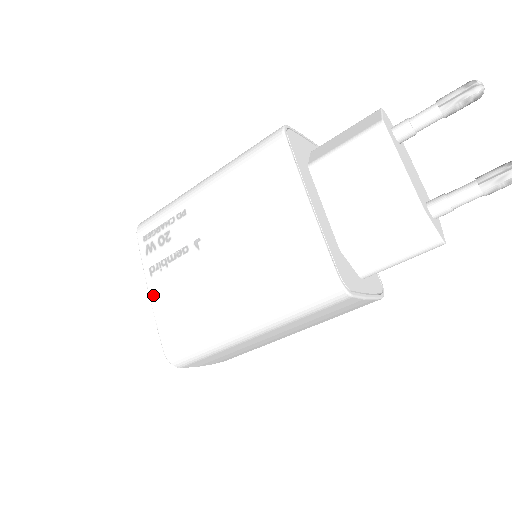
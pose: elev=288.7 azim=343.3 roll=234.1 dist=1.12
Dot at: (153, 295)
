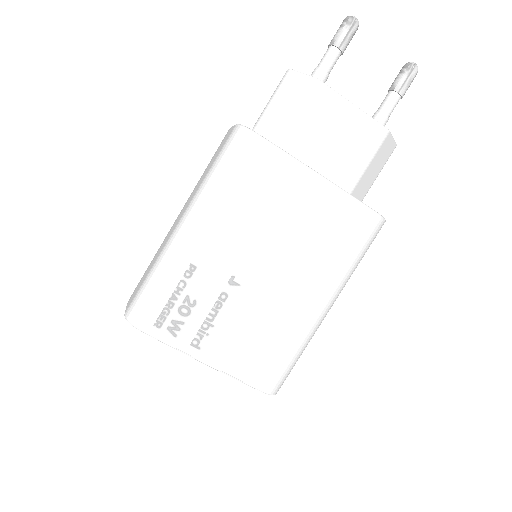
Dot at: (215, 362)
